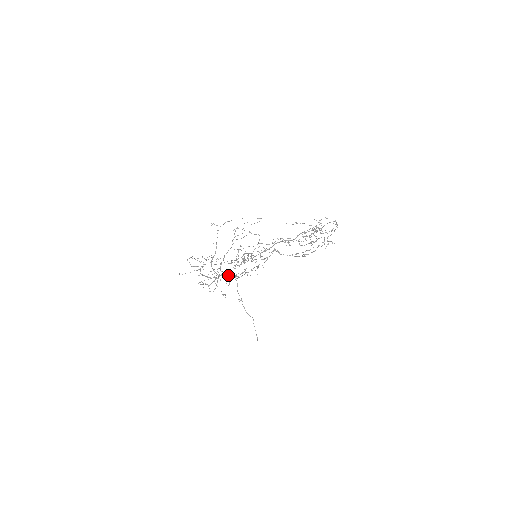
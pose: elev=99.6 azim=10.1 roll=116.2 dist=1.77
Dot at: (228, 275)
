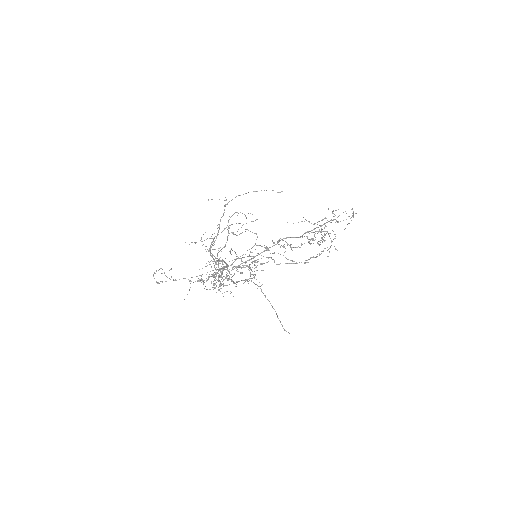
Dot at: (223, 276)
